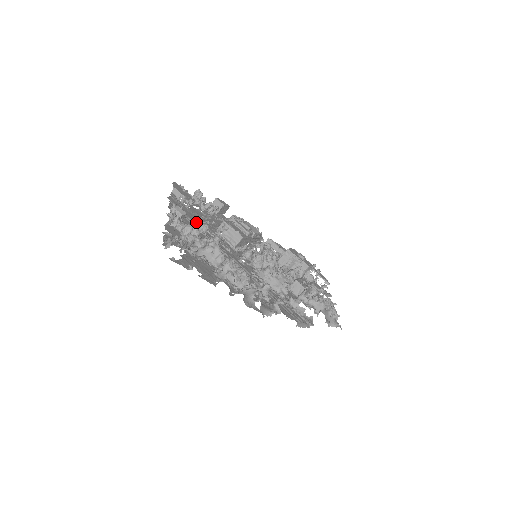
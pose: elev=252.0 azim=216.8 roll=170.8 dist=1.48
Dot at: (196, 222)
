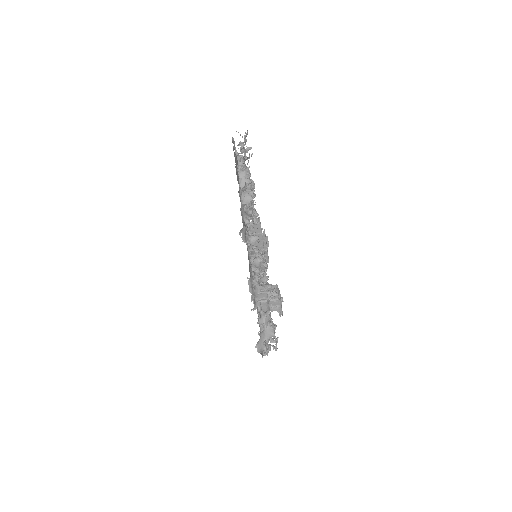
Dot at: occluded
